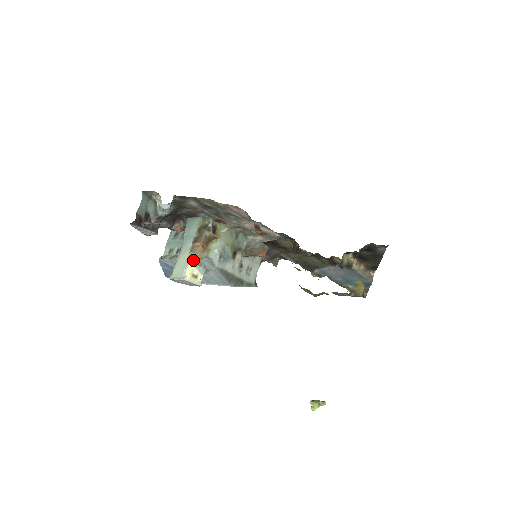
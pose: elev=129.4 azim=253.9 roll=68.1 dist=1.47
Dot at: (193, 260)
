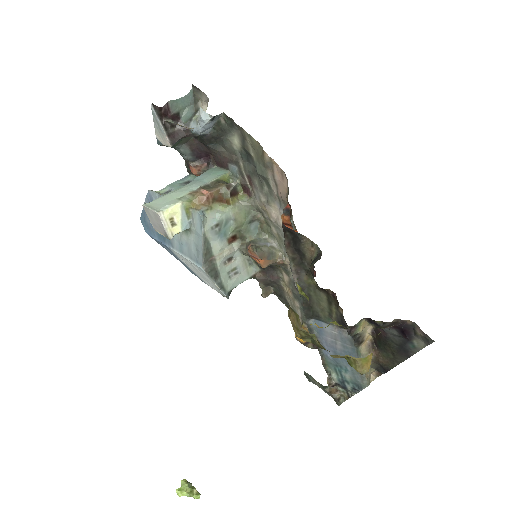
Dot at: (185, 203)
